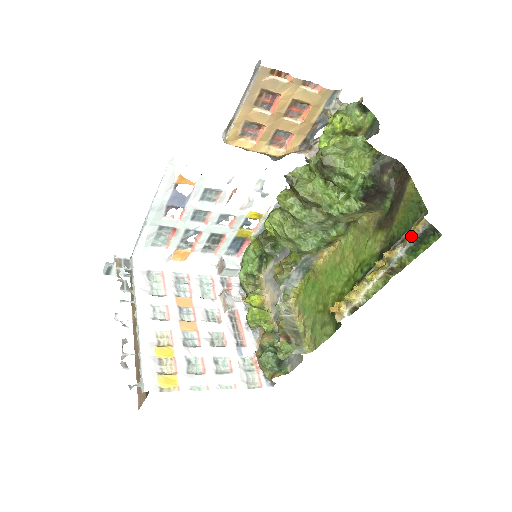
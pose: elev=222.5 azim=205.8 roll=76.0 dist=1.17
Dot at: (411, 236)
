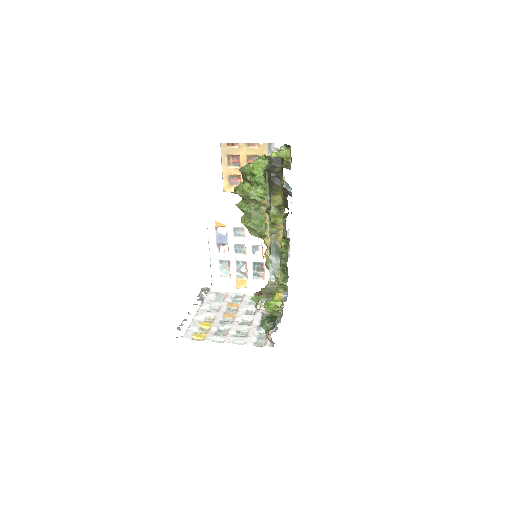
Dot at: (266, 185)
